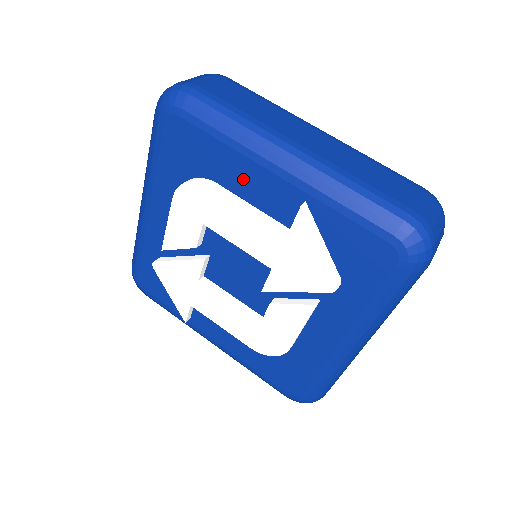
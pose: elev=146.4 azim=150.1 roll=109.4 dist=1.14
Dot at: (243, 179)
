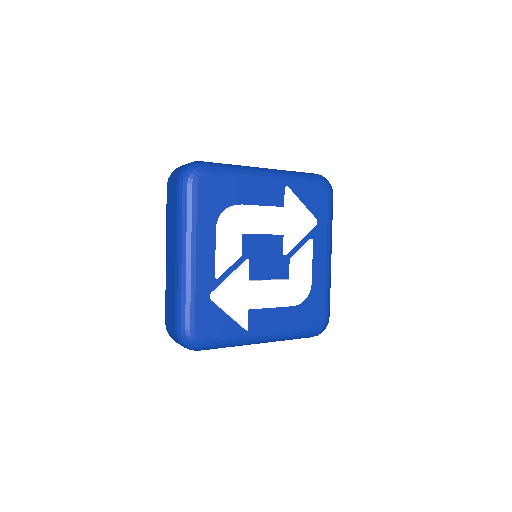
Dot at: (252, 193)
